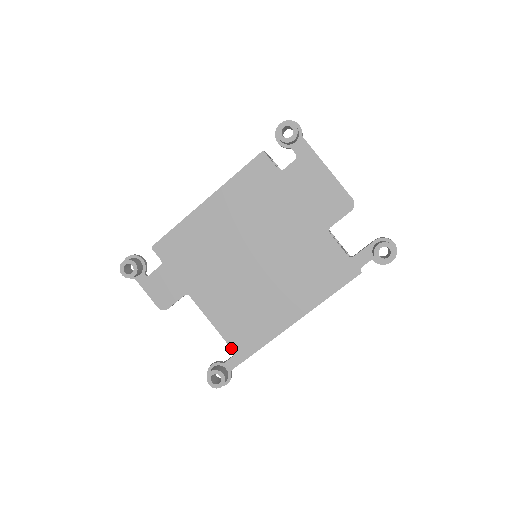
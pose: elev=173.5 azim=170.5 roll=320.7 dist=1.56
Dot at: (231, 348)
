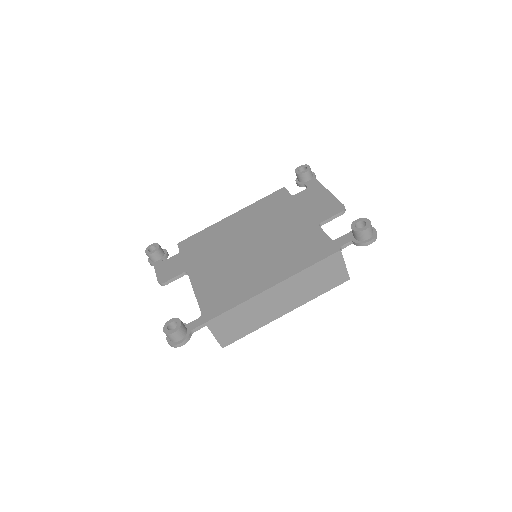
Dot at: (201, 311)
